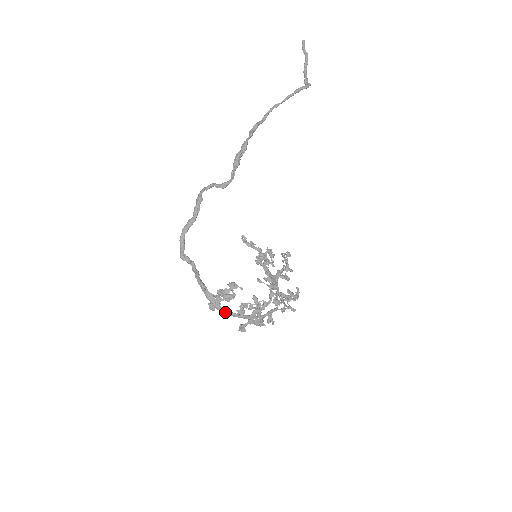
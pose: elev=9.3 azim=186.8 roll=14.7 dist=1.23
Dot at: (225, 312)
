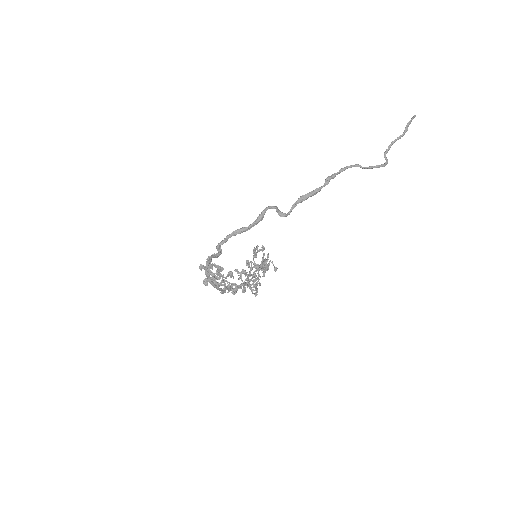
Dot at: (211, 282)
